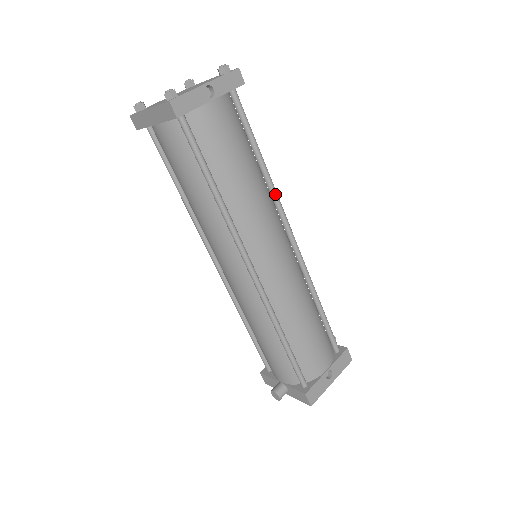
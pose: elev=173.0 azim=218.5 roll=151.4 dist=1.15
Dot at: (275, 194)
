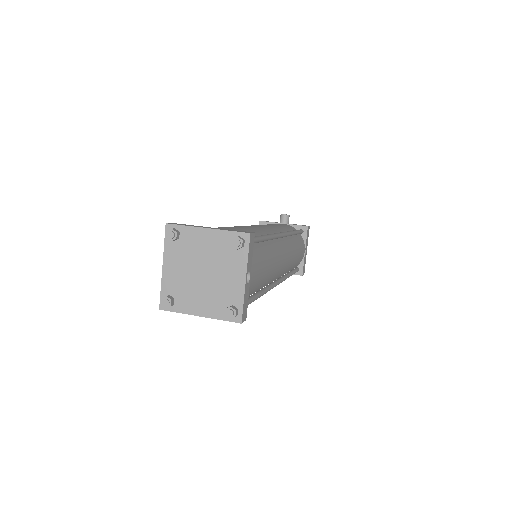
Dot at: (273, 238)
